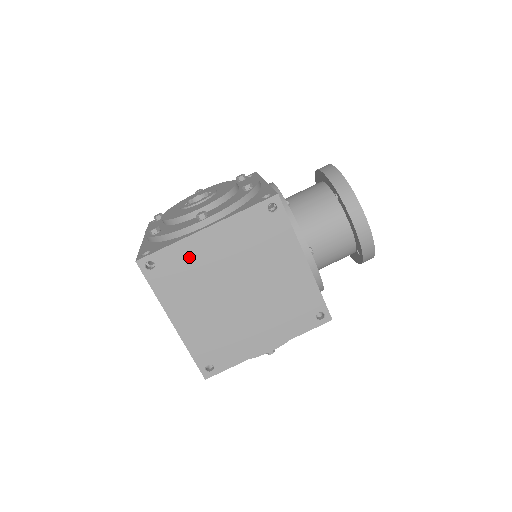
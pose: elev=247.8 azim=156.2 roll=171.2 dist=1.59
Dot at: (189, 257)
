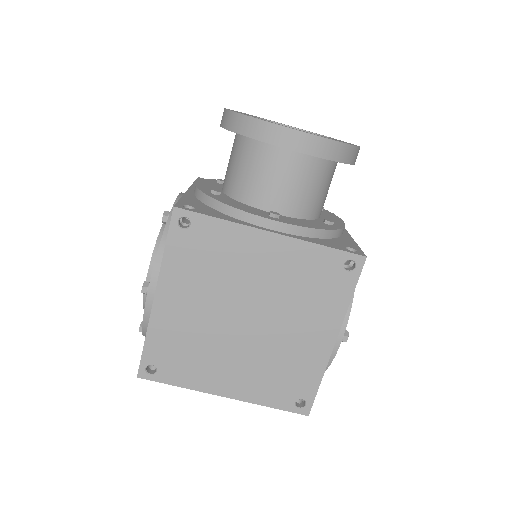
Dot at: (171, 334)
